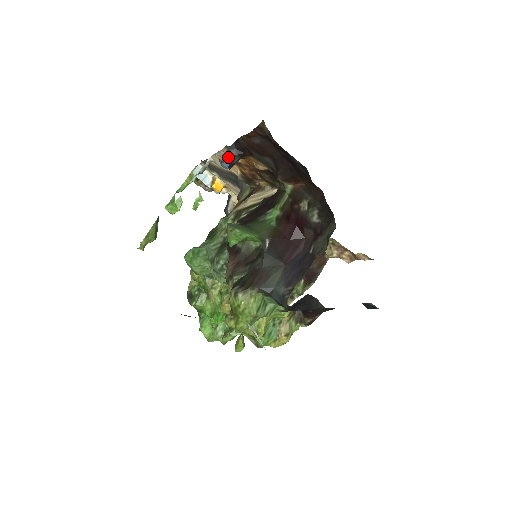
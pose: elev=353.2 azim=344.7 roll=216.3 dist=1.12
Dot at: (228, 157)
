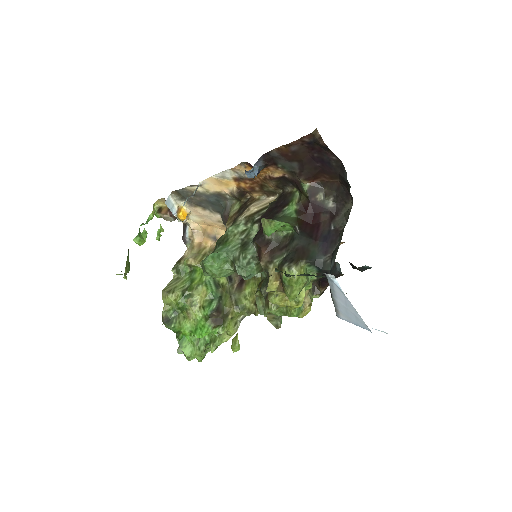
Dot at: (257, 167)
